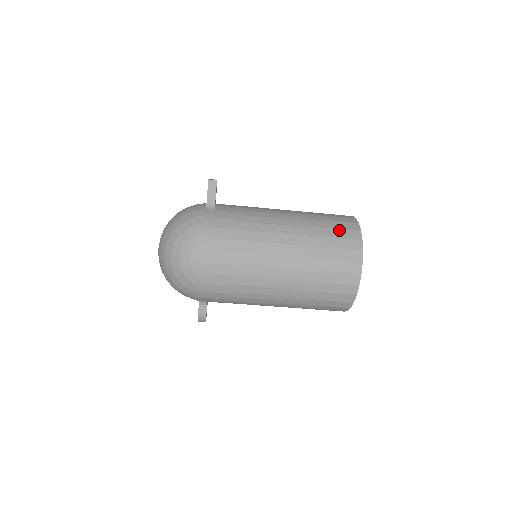
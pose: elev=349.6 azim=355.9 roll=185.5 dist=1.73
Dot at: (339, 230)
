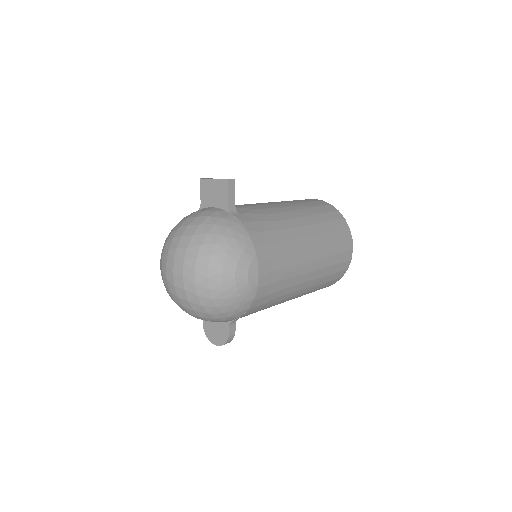
Dot at: (329, 213)
